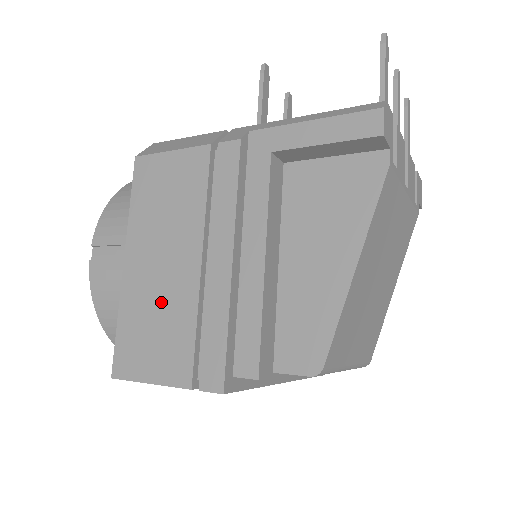
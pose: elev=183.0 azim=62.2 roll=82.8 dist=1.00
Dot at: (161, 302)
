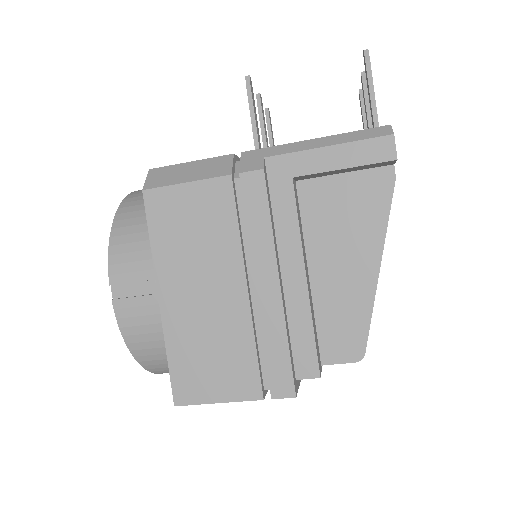
Dot at: (212, 330)
